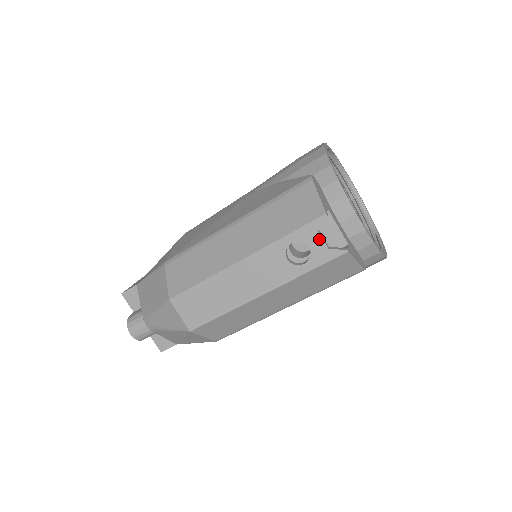
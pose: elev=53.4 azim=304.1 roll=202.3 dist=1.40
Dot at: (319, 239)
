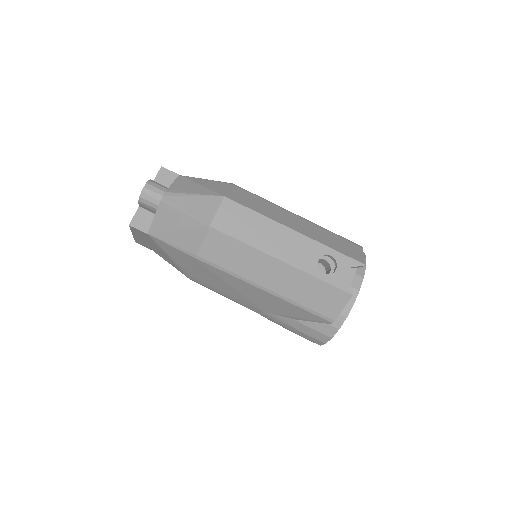
Dot at: (347, 271)
